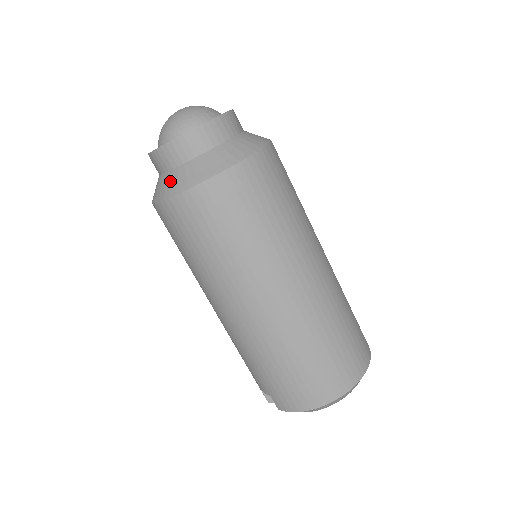
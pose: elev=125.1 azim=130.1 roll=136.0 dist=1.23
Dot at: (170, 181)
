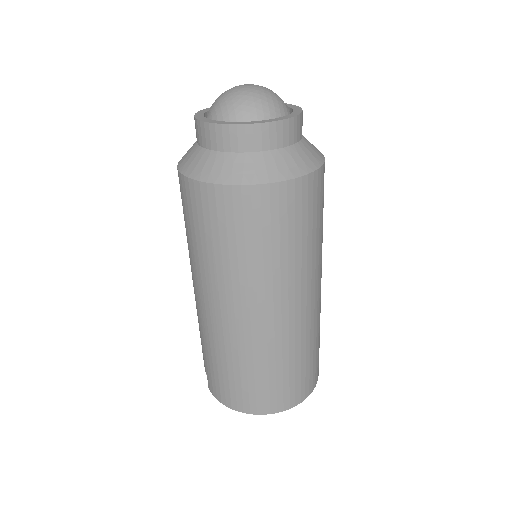
Dot at: (198, 160)
